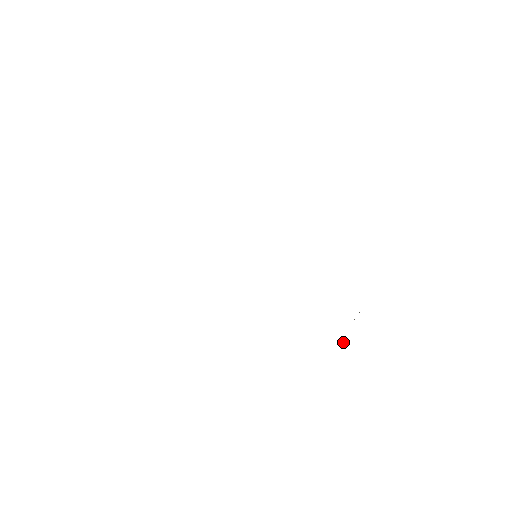
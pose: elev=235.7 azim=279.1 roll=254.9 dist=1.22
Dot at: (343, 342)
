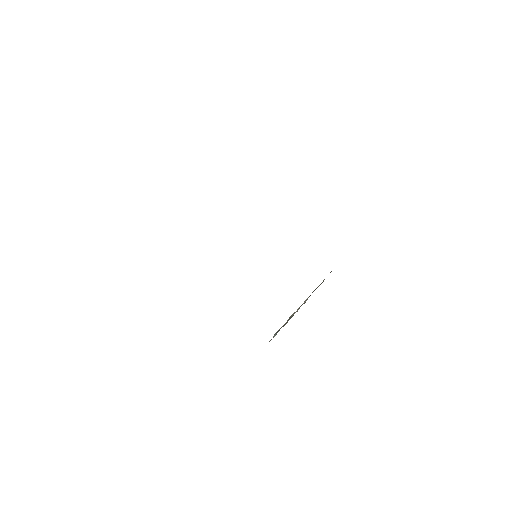
Dot at: occluded
